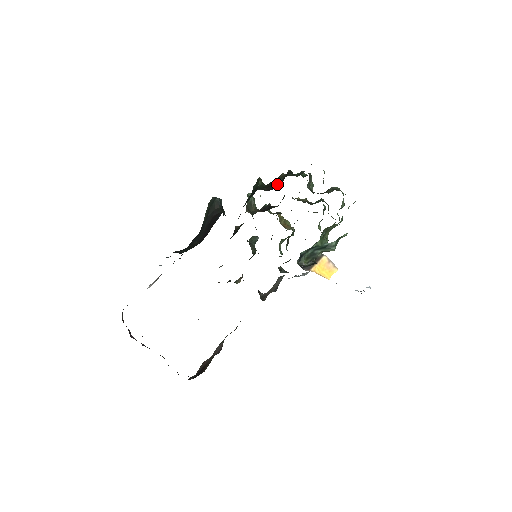
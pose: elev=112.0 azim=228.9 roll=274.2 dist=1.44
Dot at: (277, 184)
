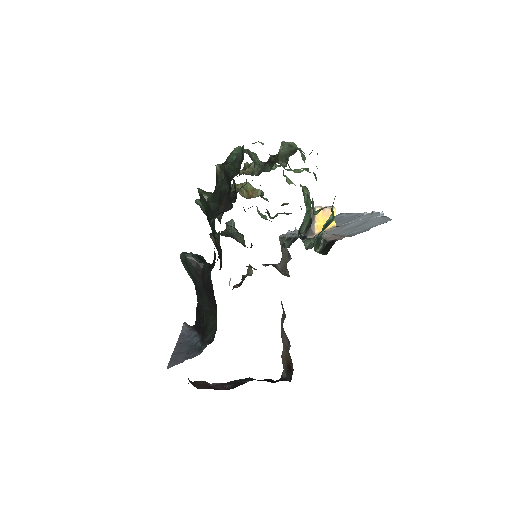
Dot at: (231, 199)
